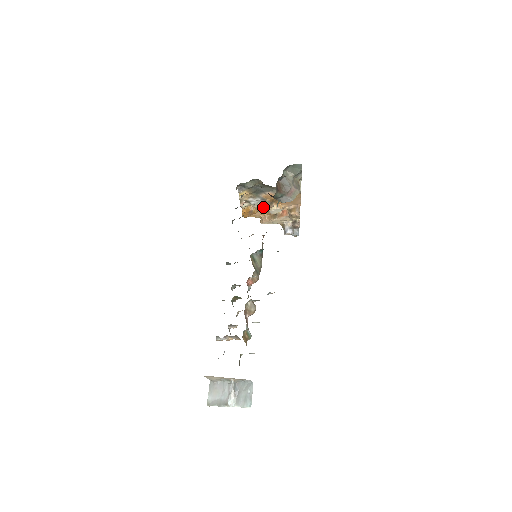
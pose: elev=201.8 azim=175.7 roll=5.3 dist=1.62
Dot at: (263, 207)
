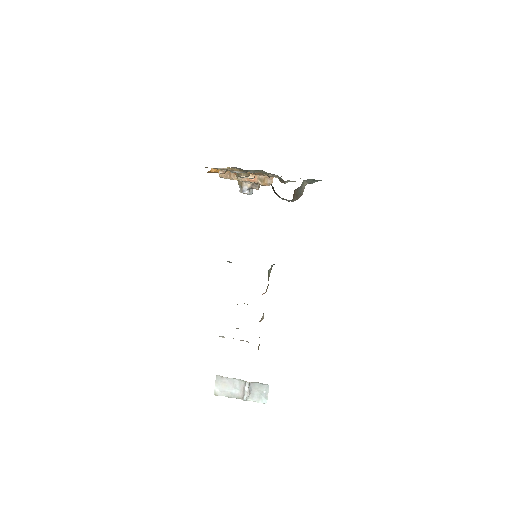
Dot at: (239, 175)
